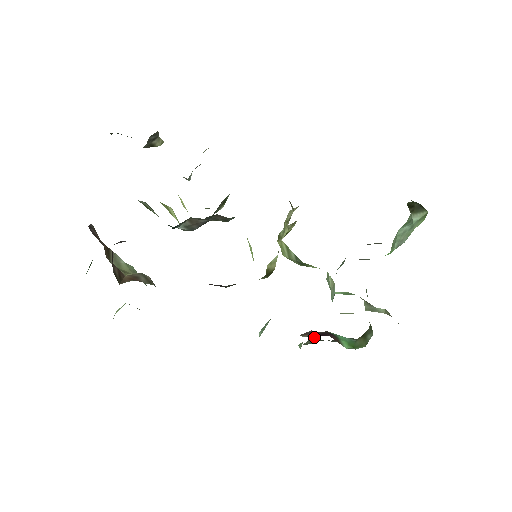
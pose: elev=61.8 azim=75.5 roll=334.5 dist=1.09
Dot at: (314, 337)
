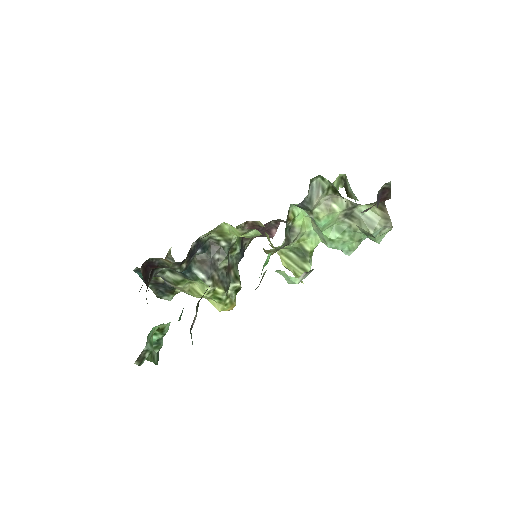
Dot at: occluded
